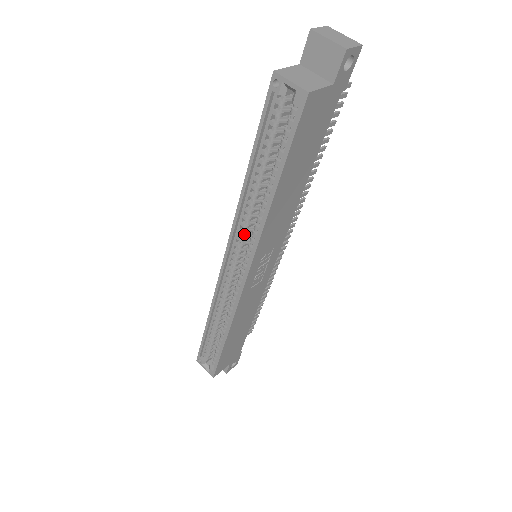
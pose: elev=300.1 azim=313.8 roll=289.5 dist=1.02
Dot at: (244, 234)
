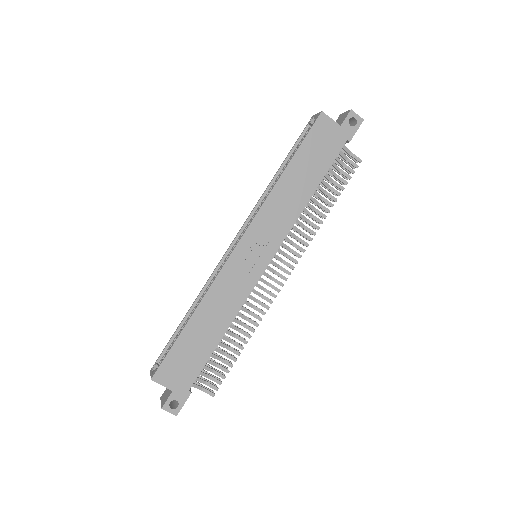
Dot at: occluded
